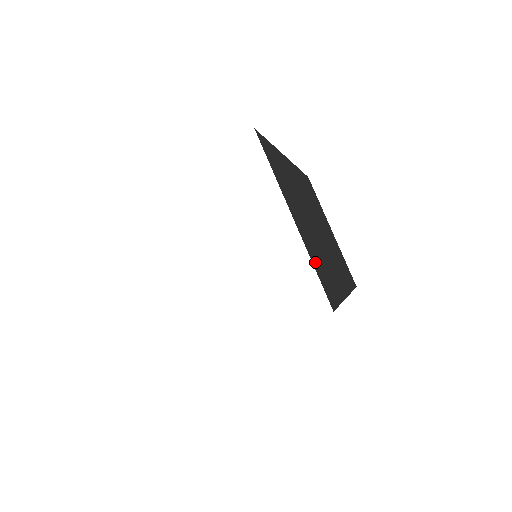
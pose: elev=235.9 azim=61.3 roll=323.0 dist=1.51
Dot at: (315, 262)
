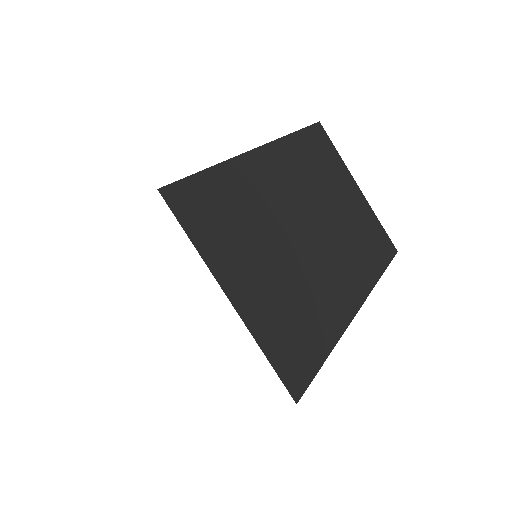
Dot at: (273, 338)
